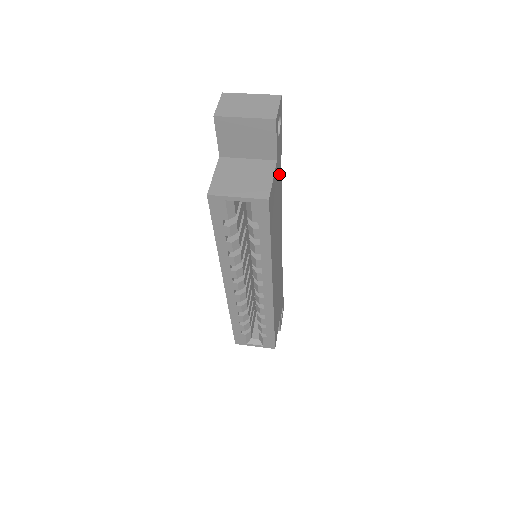
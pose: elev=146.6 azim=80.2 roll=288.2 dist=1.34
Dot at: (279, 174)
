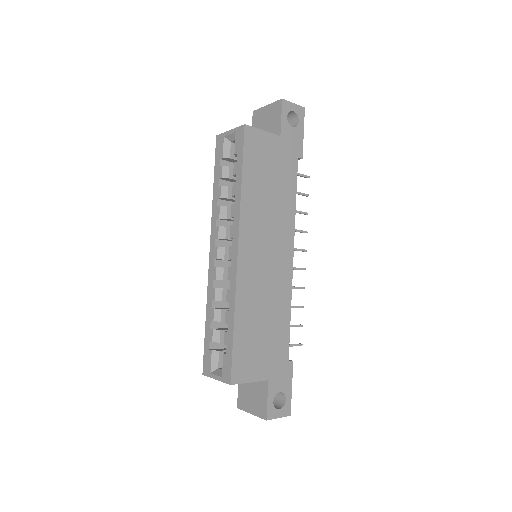
Dot at: (288, 164)
